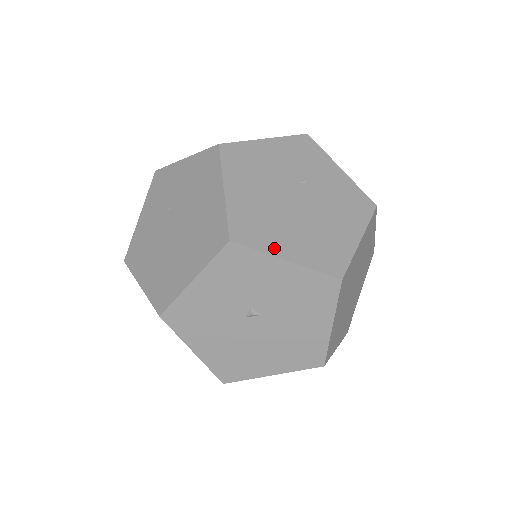
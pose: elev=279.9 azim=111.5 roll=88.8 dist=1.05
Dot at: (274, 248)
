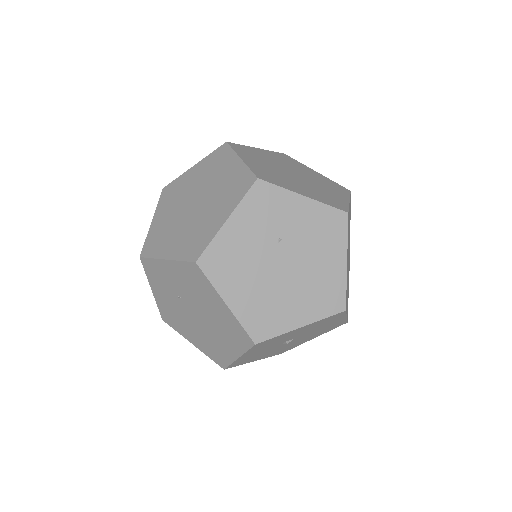
Dot at: (288, 325)
